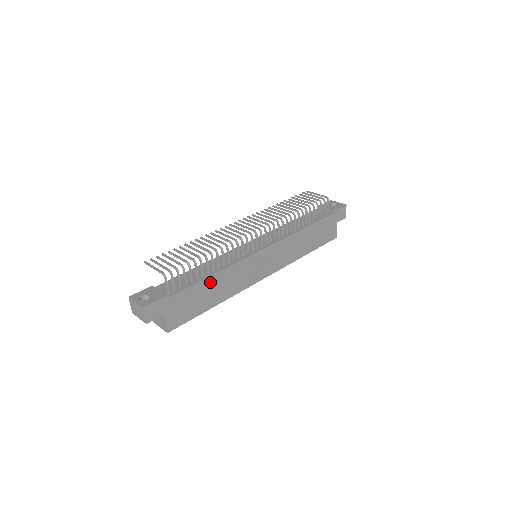
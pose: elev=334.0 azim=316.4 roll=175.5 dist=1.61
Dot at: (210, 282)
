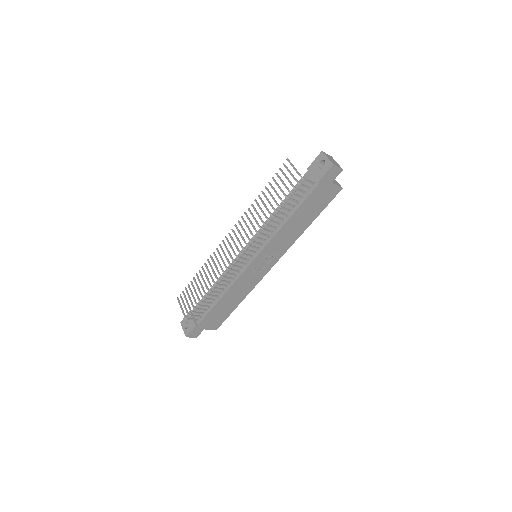
Dot at: (222, 302)
